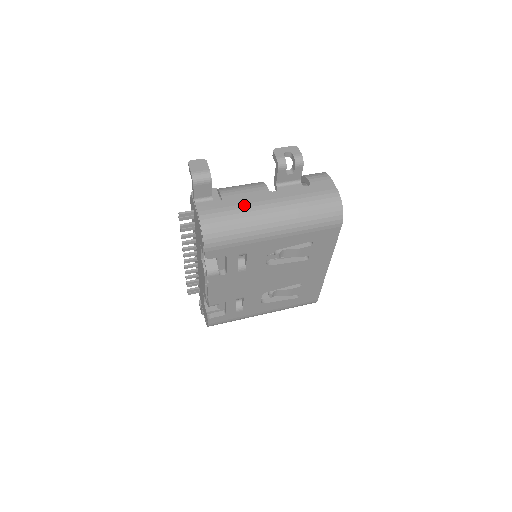
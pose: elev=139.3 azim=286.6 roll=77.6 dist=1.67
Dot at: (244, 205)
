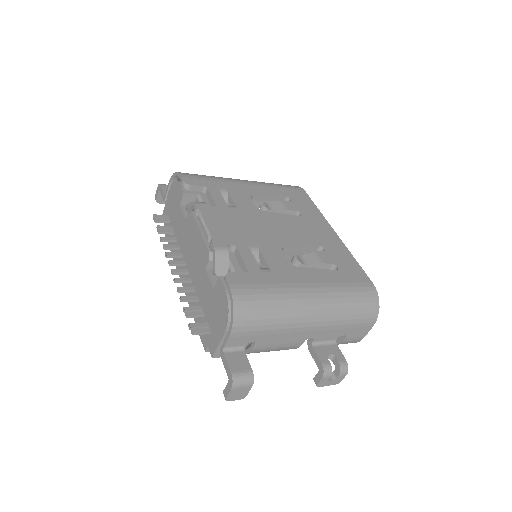
Dot at: occluded
